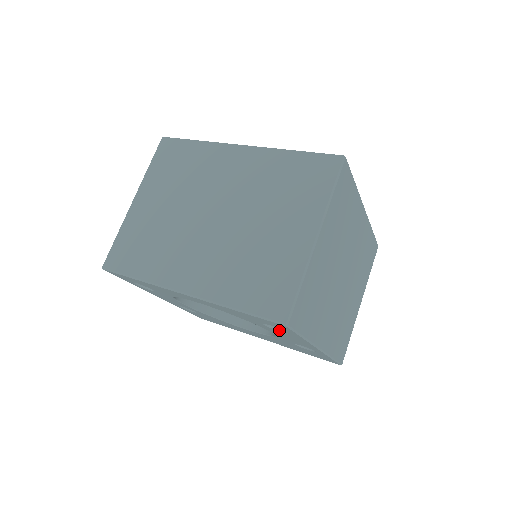
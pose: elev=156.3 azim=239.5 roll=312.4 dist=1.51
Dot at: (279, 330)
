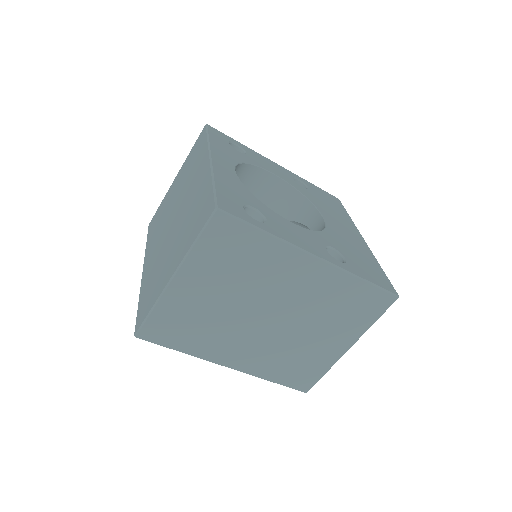
Dot at: occluded
